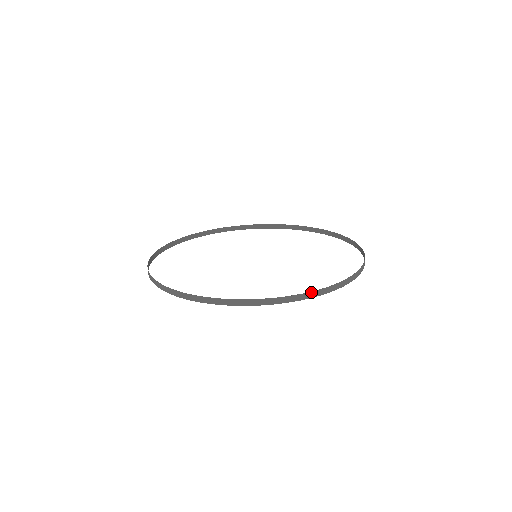
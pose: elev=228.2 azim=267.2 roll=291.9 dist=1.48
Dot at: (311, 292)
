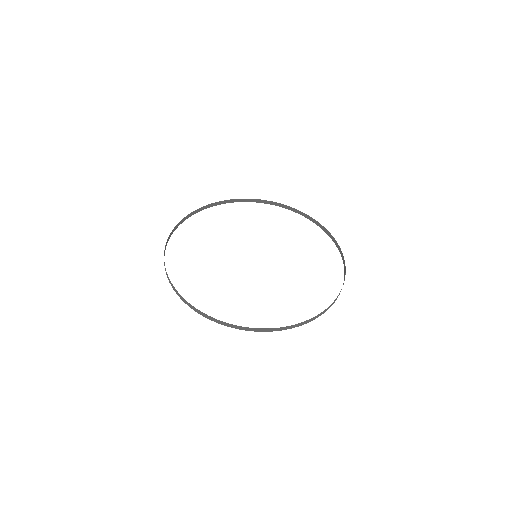
Dot at: (296, 324)
